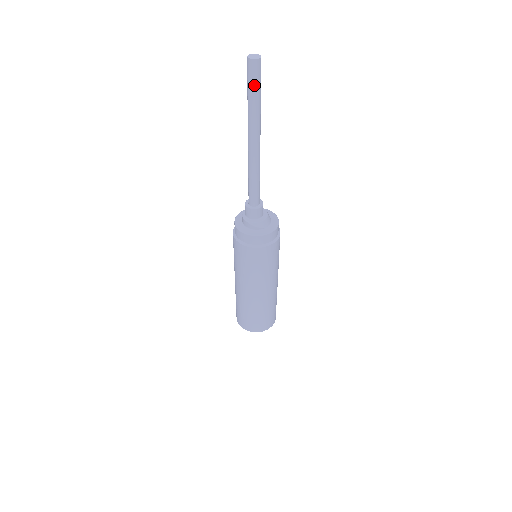
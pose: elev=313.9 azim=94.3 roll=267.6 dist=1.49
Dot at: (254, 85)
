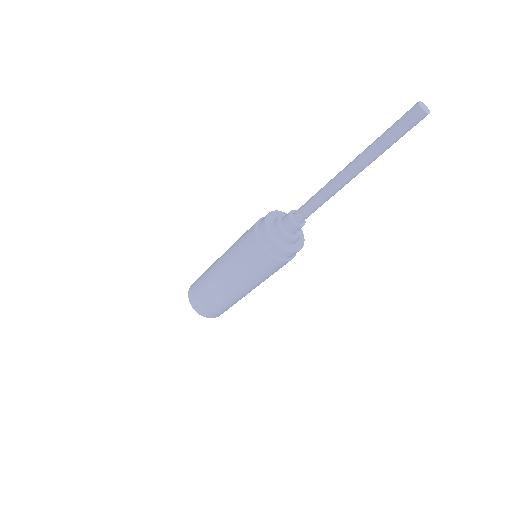
Dot at: occluded
